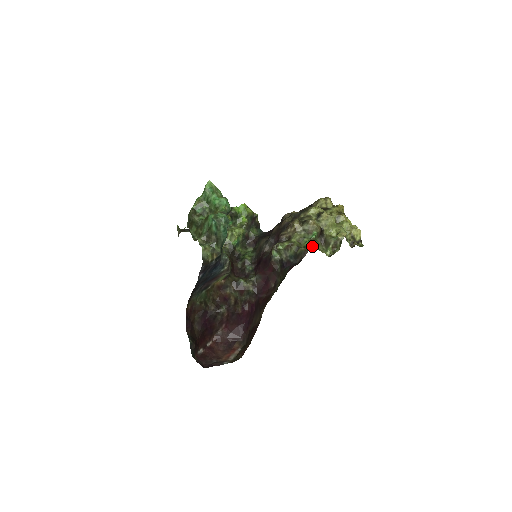
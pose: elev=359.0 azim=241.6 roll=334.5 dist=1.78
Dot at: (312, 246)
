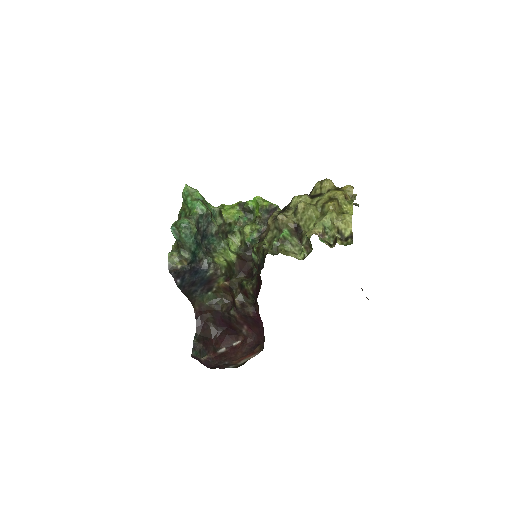
Dot at: (278, 248)
